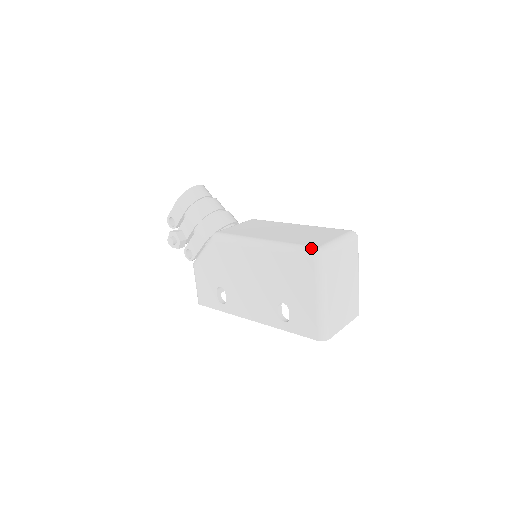
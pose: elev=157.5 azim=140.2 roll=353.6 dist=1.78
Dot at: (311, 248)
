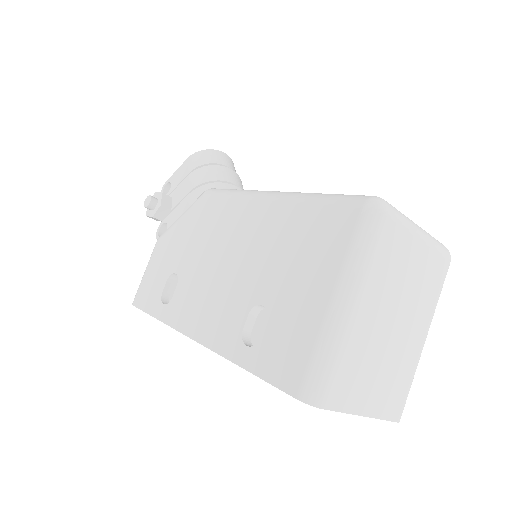
Dot at: occluded
